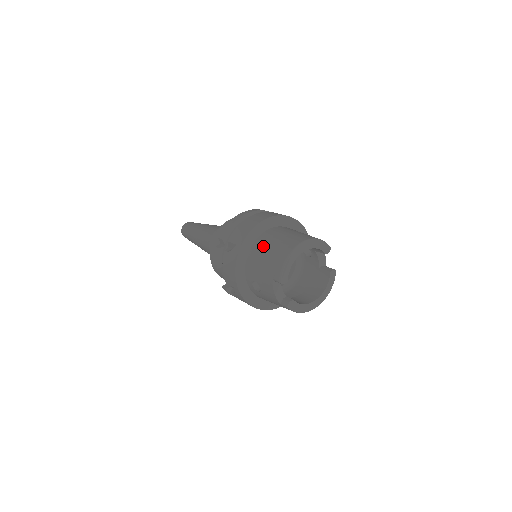
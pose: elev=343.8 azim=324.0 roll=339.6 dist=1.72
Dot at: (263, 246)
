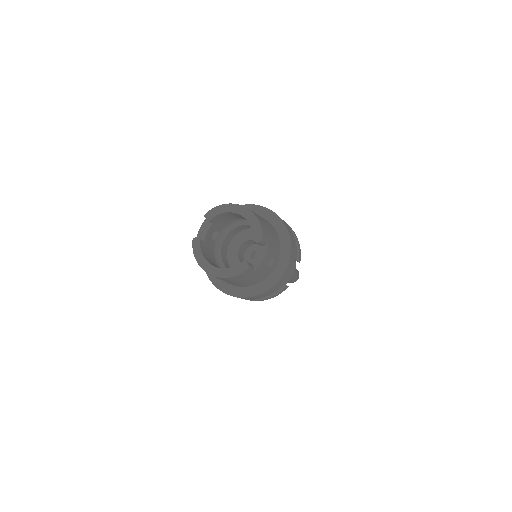
Dot at: occluded
